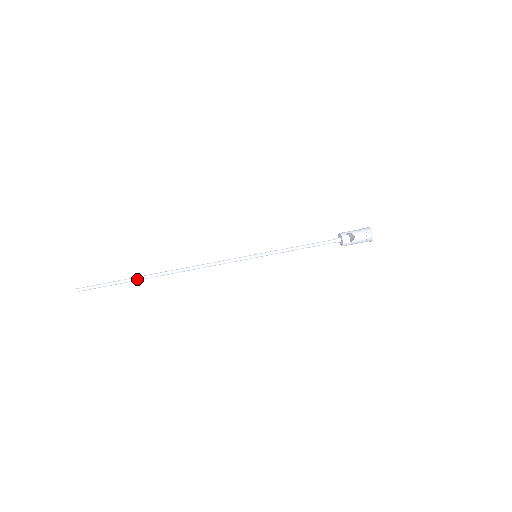
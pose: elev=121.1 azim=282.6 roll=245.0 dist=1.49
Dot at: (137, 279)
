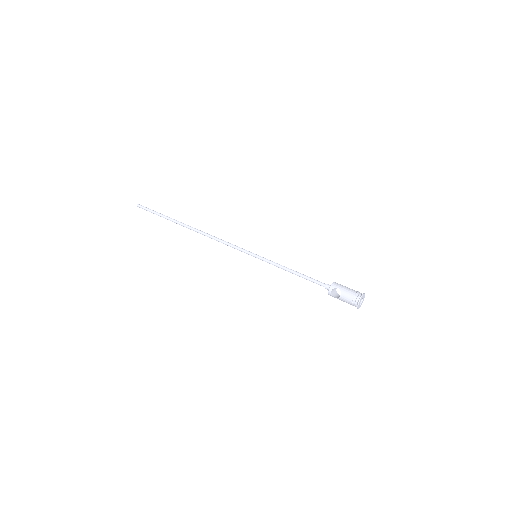
Dot at: (172, 221)
